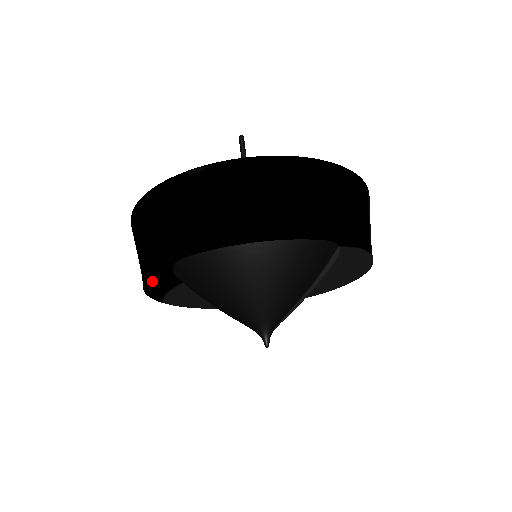
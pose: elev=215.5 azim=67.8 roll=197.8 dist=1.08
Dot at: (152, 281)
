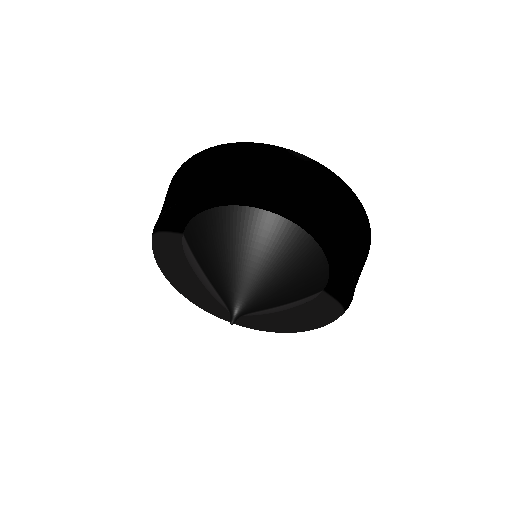
Dot at: (177, 208)
